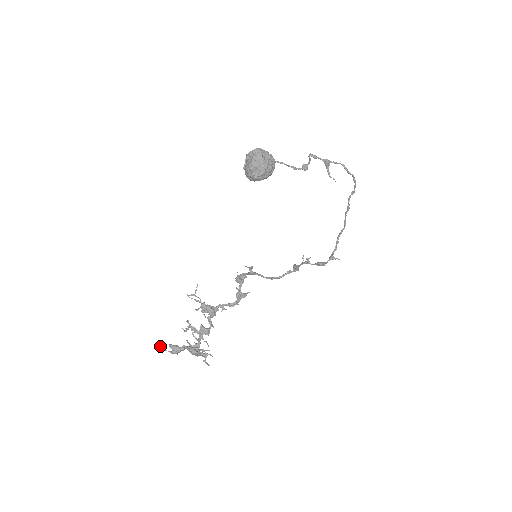
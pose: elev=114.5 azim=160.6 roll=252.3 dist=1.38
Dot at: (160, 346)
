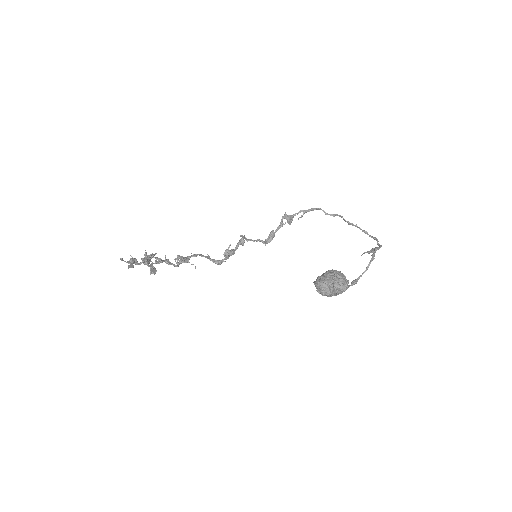
Dot at: (122, 260)
